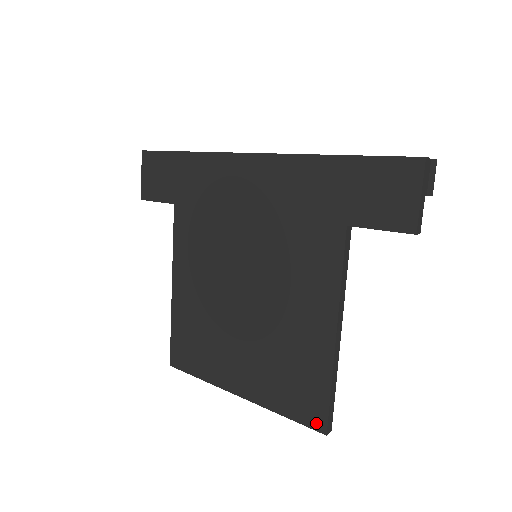
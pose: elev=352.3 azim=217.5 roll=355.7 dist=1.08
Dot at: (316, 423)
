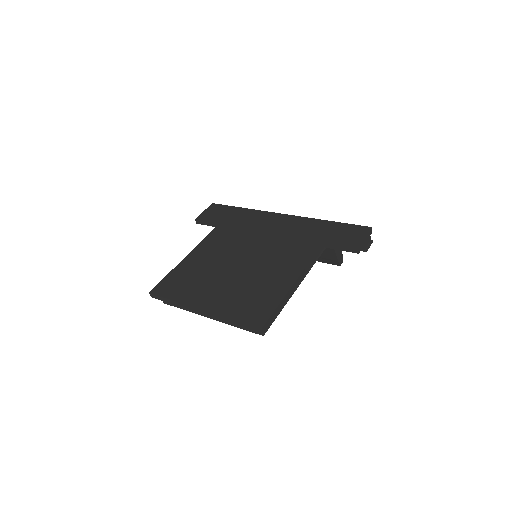
Dot at: (257, 322)
